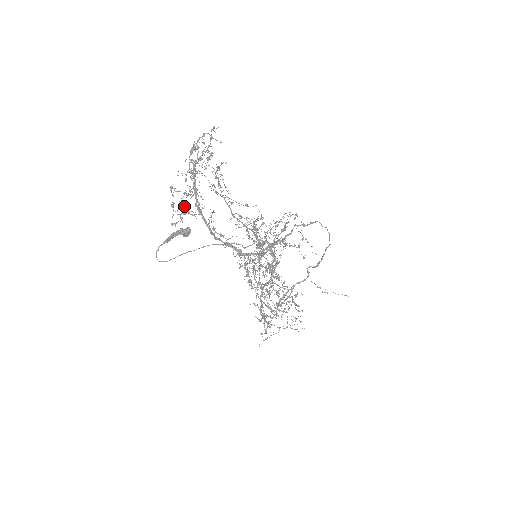
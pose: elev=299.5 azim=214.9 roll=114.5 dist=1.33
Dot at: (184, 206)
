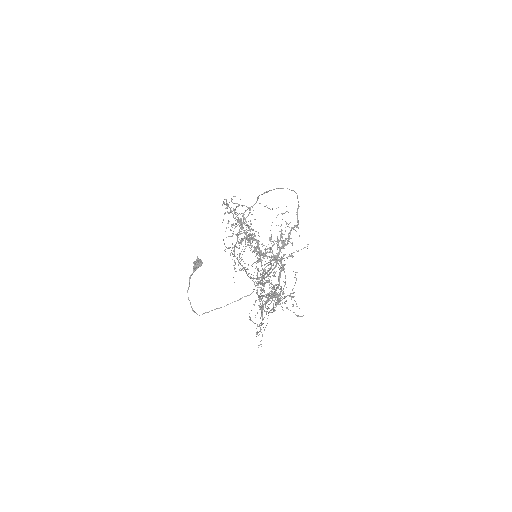
Dot at: occluded
